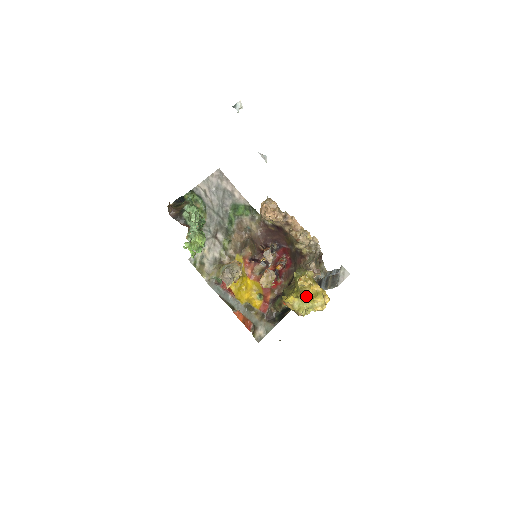
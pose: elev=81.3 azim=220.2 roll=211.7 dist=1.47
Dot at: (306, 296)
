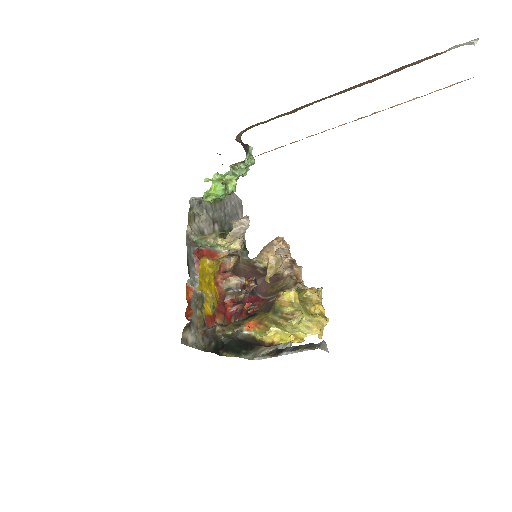
Dot at: (307, 309)
